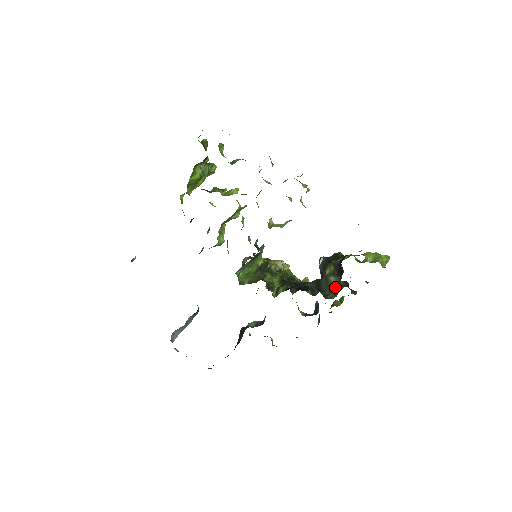
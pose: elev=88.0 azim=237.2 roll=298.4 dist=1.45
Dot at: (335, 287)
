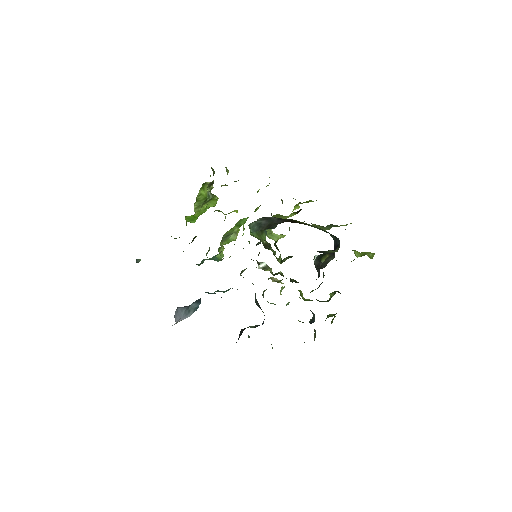
Dot at: occluded
